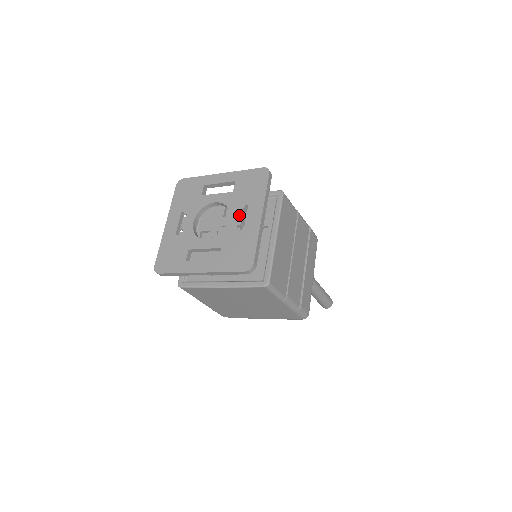
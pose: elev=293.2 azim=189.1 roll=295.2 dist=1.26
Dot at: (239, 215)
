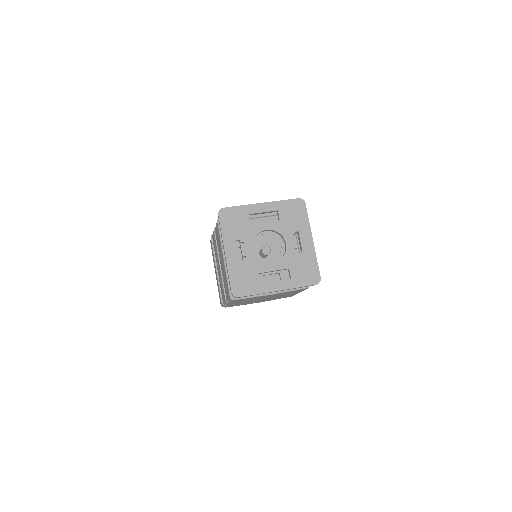
Dot at: (294, 240)
